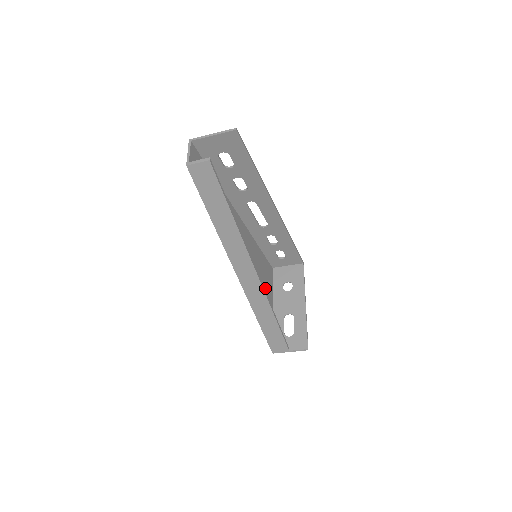
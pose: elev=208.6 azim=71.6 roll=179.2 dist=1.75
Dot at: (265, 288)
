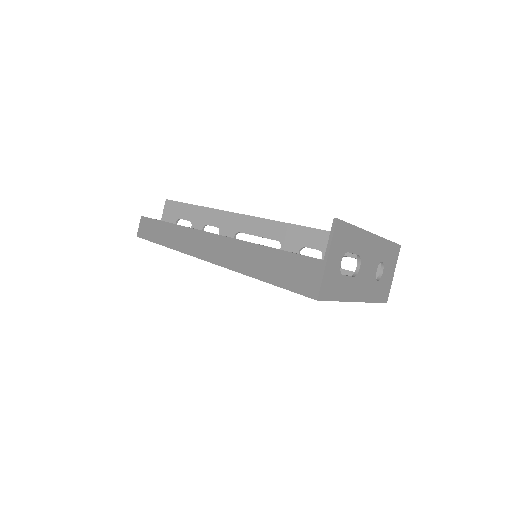
Dot at: occluded
